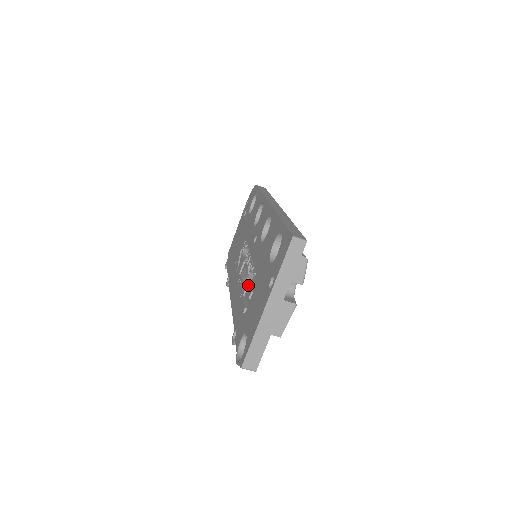
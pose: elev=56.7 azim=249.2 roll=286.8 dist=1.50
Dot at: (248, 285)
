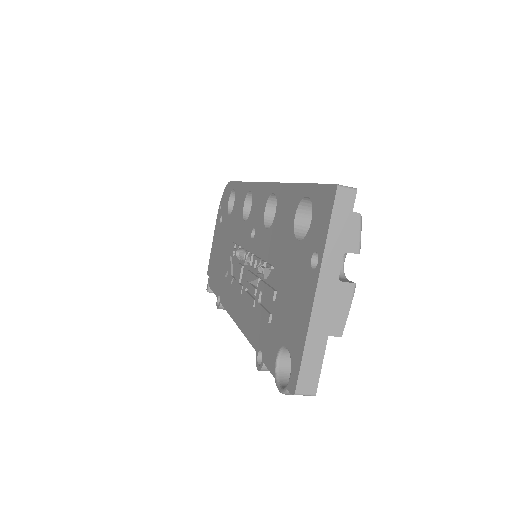
Dot at: (264, 286)
